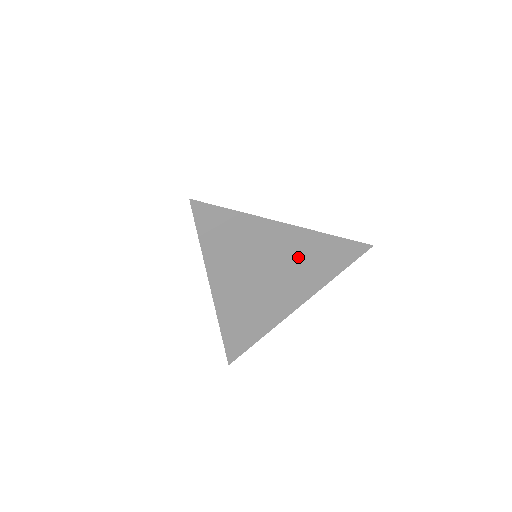
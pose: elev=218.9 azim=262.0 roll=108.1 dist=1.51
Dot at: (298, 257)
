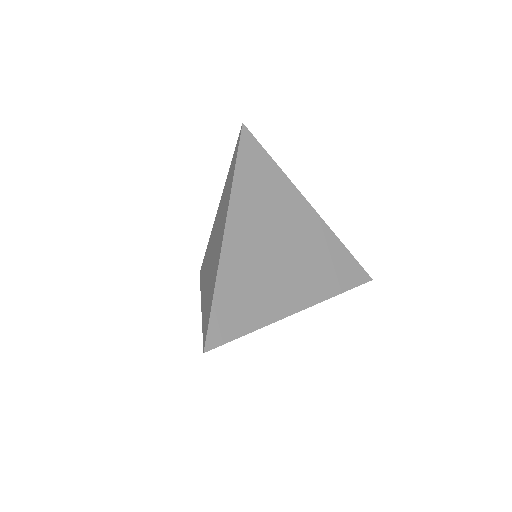
Dot at: (311, 246)
